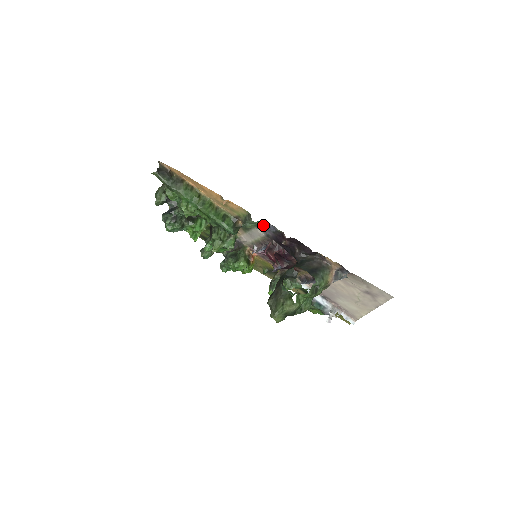
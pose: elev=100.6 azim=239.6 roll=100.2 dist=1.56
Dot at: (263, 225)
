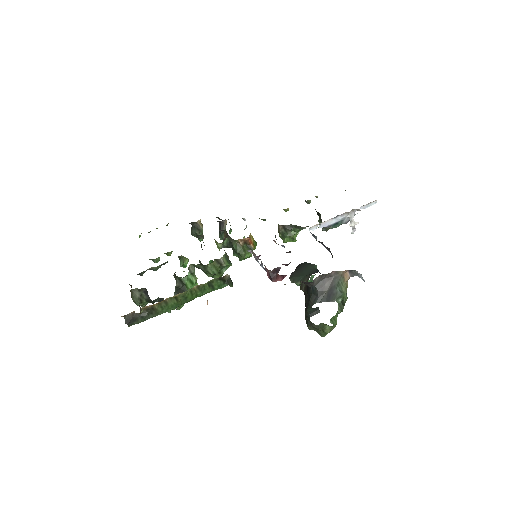
Dot at: occluded
